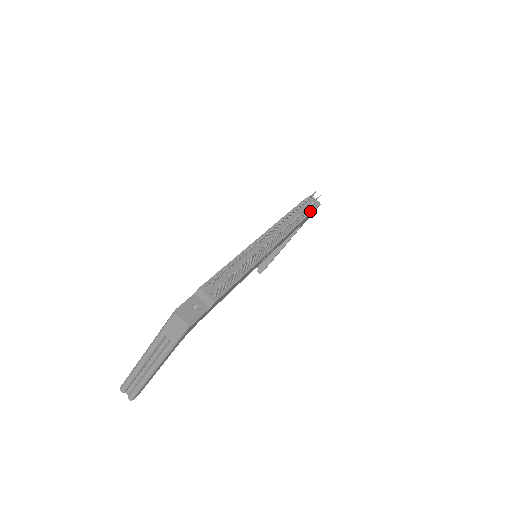
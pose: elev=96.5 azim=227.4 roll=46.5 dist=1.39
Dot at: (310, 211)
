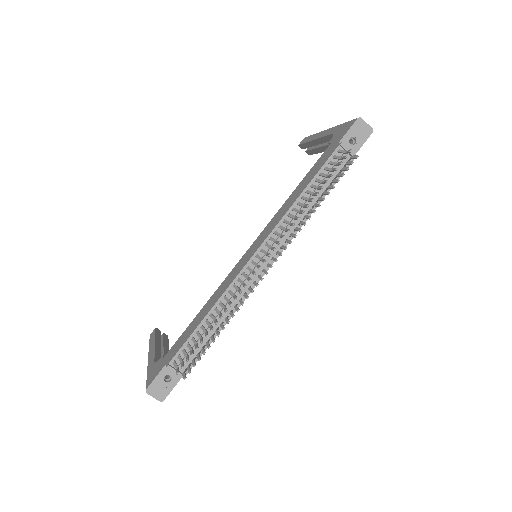
Dot at: occluded
